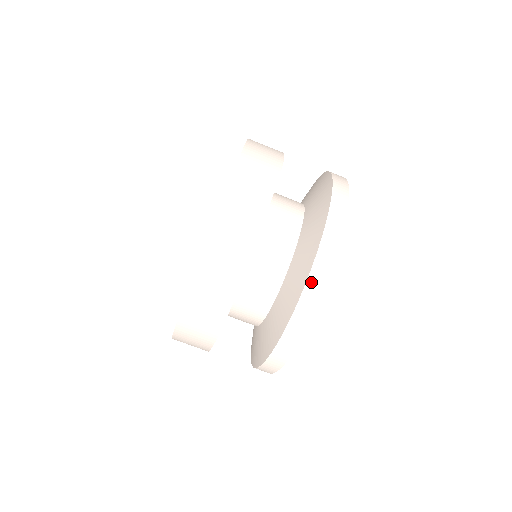
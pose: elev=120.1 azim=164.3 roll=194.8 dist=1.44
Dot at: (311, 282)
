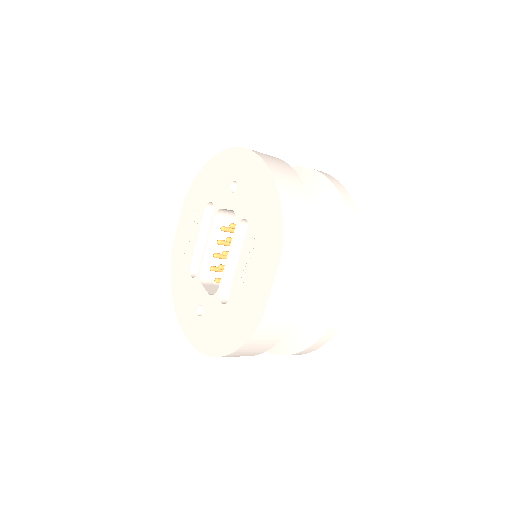
Dot at: (320, 341)
